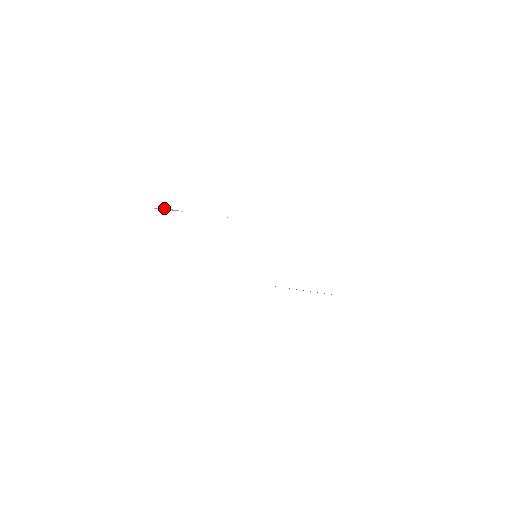
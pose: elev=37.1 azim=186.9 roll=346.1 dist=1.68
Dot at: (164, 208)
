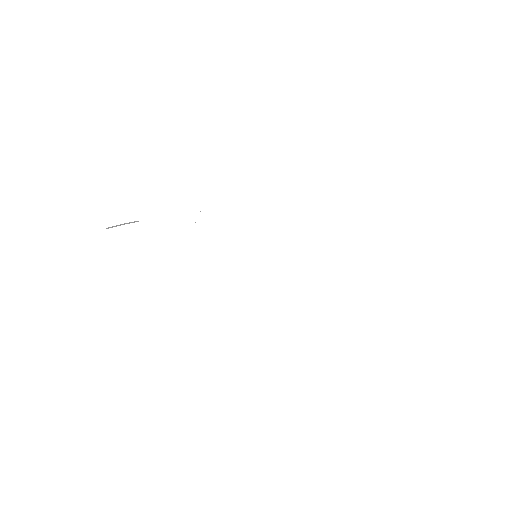
Dot at: occluded
